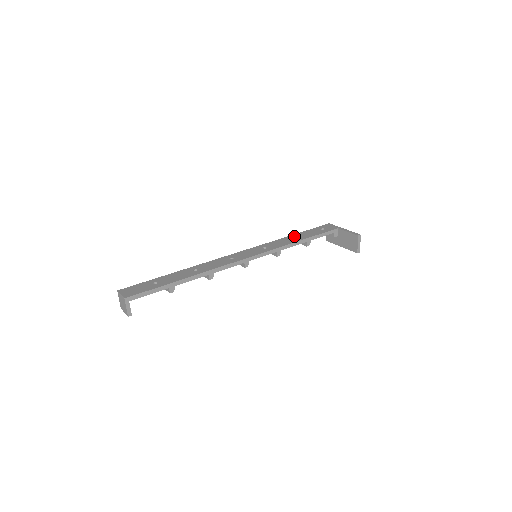
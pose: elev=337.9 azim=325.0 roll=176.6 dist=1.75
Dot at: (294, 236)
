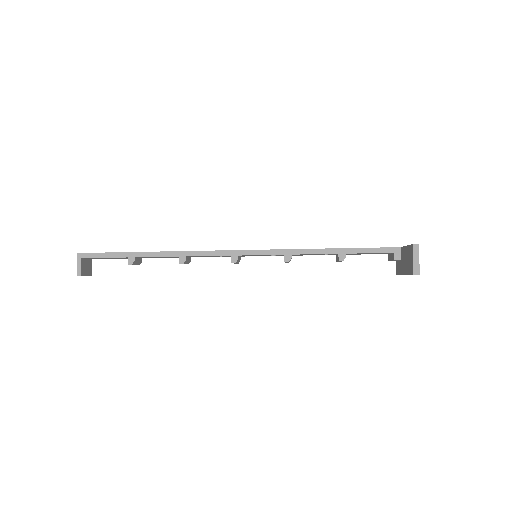
Dot at: occluded
